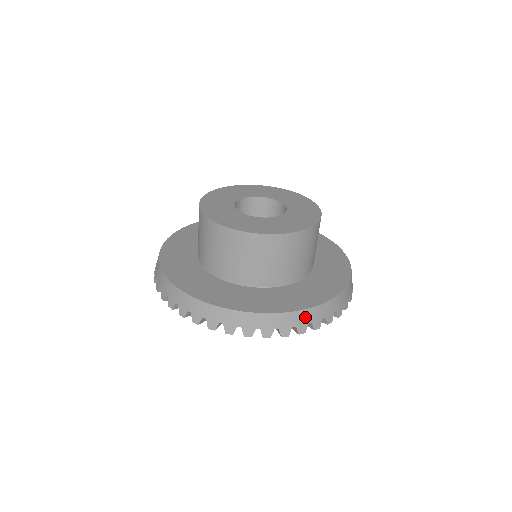
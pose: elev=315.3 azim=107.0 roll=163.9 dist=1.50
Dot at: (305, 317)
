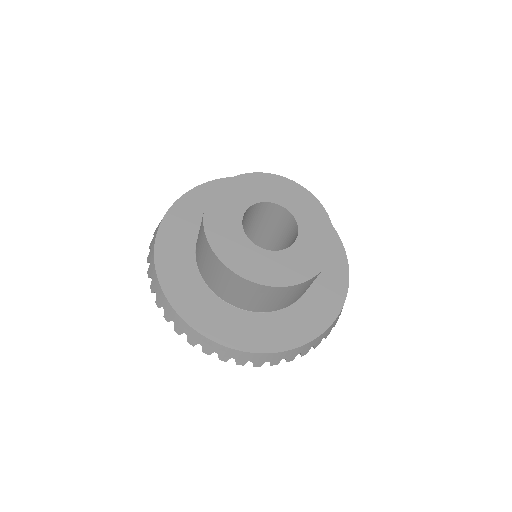
Dot at: (339, 315)
